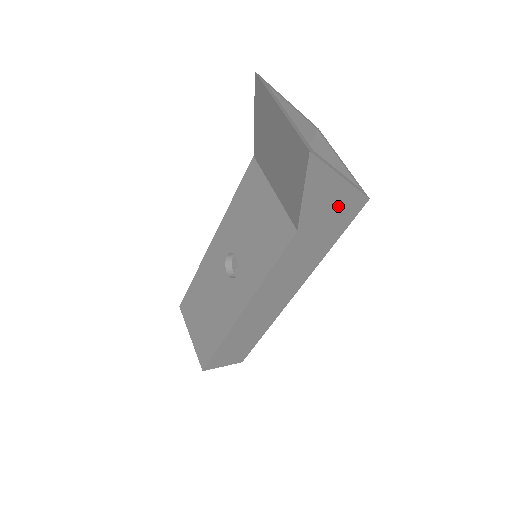
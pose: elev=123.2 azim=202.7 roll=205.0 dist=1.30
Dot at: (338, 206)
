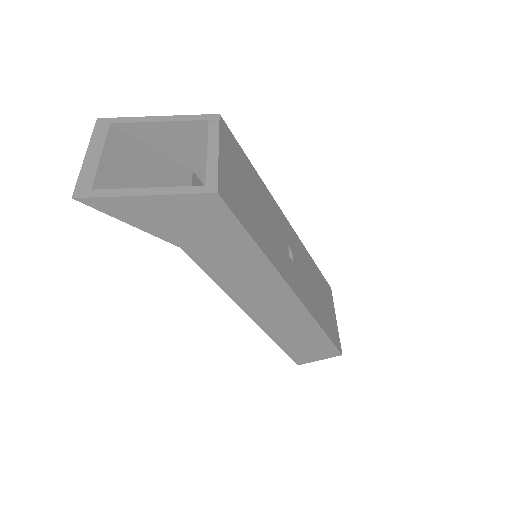
Dot at: (188, 214)
